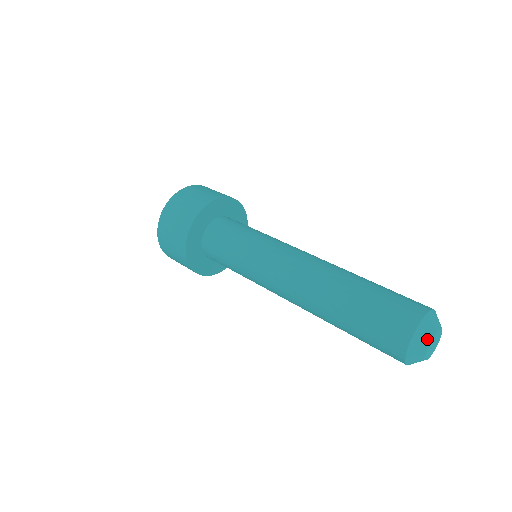
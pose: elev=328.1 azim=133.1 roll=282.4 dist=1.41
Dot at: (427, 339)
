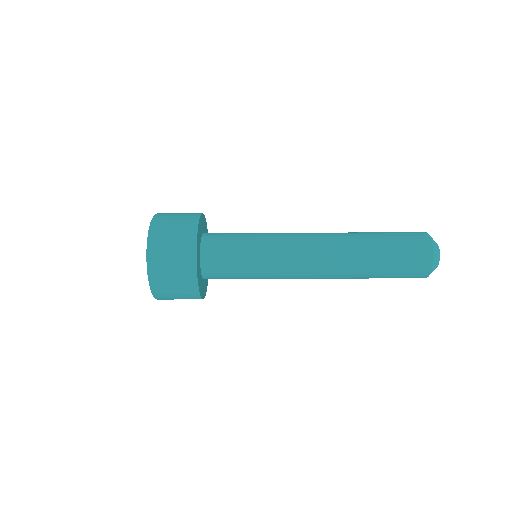
Dot at: (438, 253)
